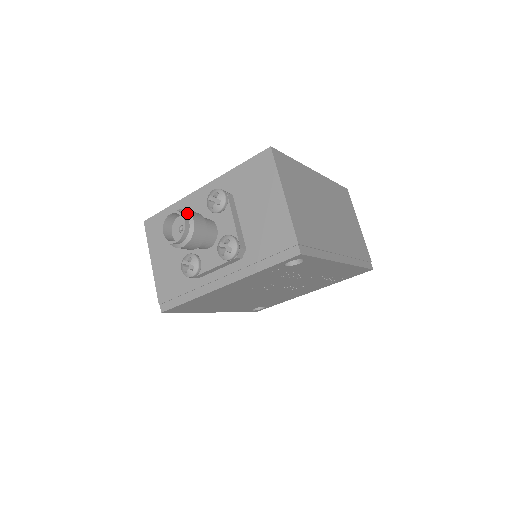
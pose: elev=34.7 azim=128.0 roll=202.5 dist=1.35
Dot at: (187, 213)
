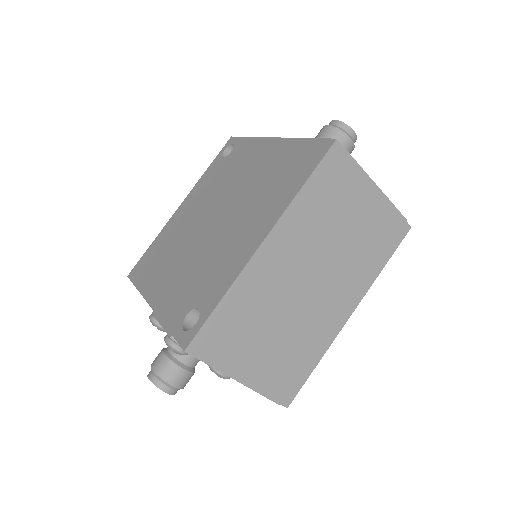
Dot at: (162, 382)
